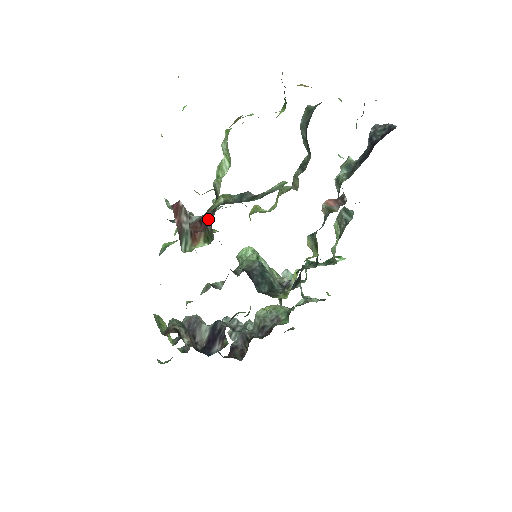
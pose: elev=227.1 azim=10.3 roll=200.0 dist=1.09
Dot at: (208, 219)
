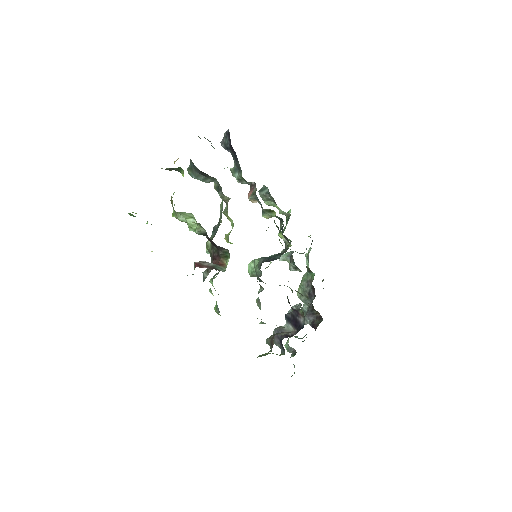
Dot at: (215, 253)
